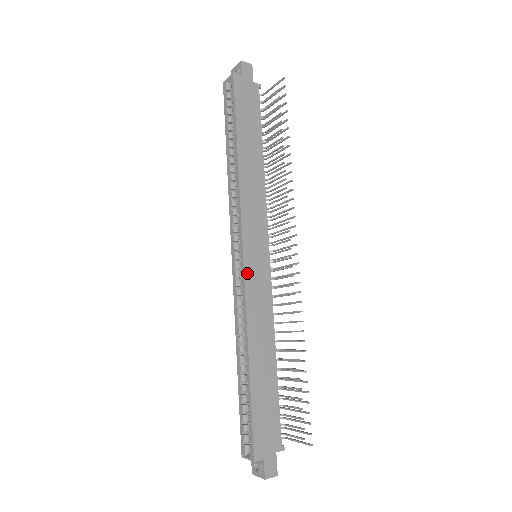
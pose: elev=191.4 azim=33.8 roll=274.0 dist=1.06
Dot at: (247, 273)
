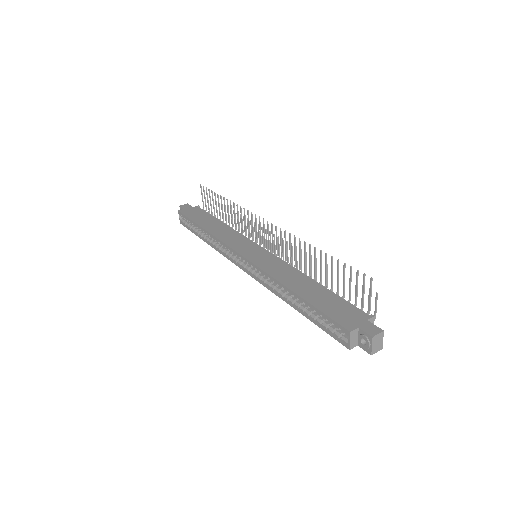
Dot at: (252, 260)
